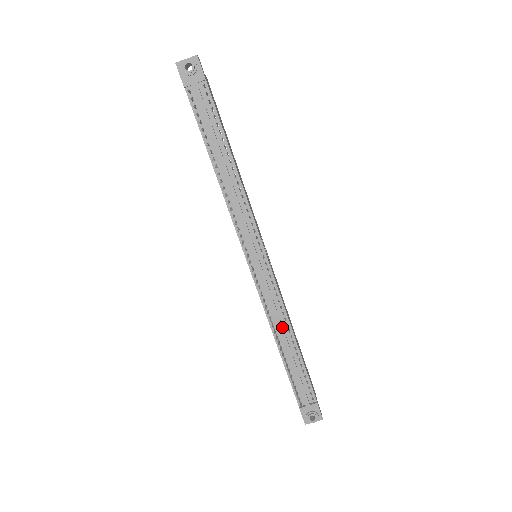
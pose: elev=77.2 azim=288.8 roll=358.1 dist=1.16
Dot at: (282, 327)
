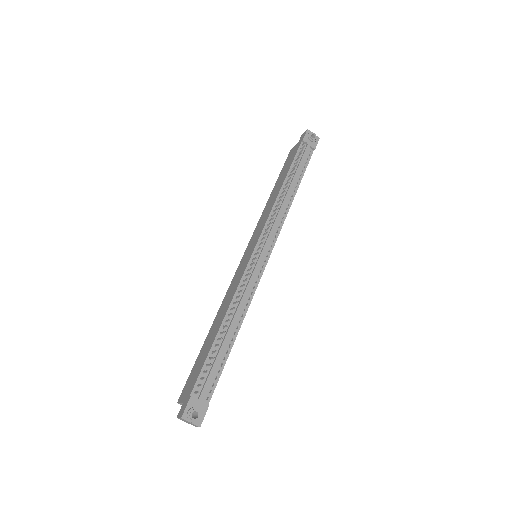
Dot at: (239, 312)
